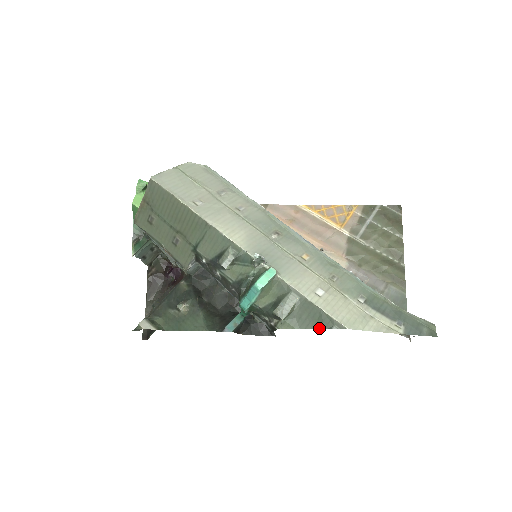
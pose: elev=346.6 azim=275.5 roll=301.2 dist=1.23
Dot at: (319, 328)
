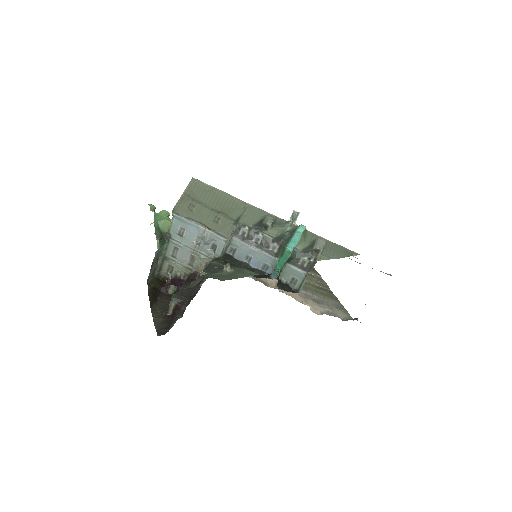
Dot at: (344, 257)
